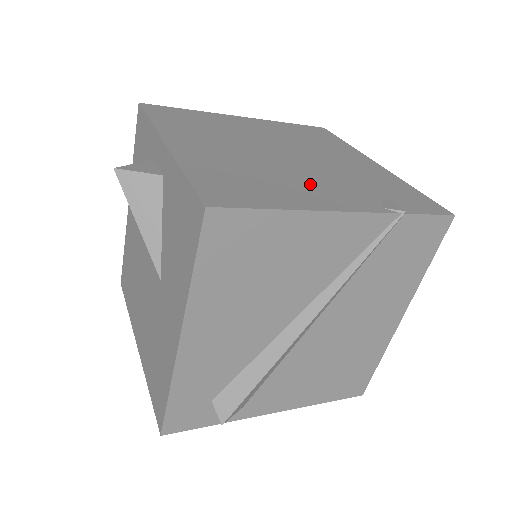
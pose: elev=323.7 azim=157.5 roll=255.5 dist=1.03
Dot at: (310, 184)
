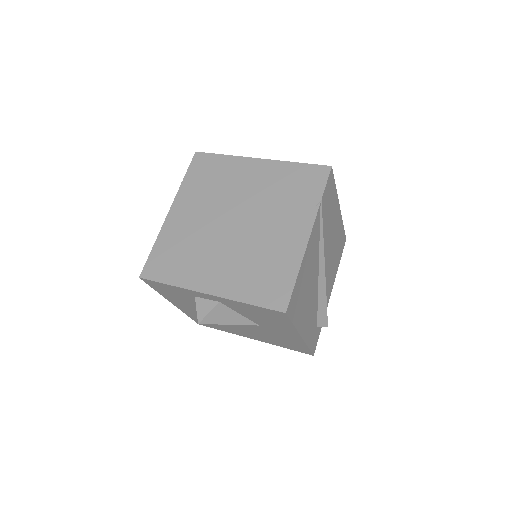
Dot at: (276, 235)
